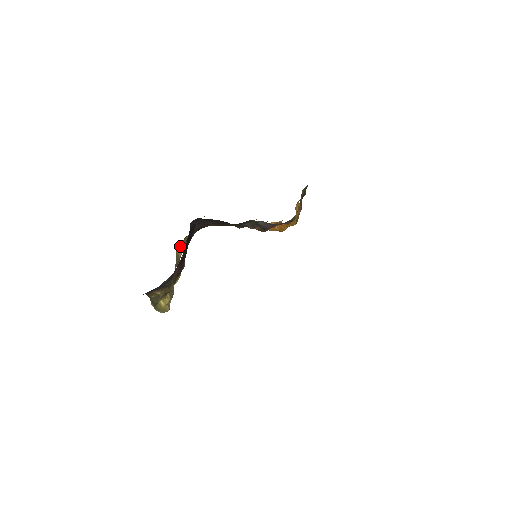
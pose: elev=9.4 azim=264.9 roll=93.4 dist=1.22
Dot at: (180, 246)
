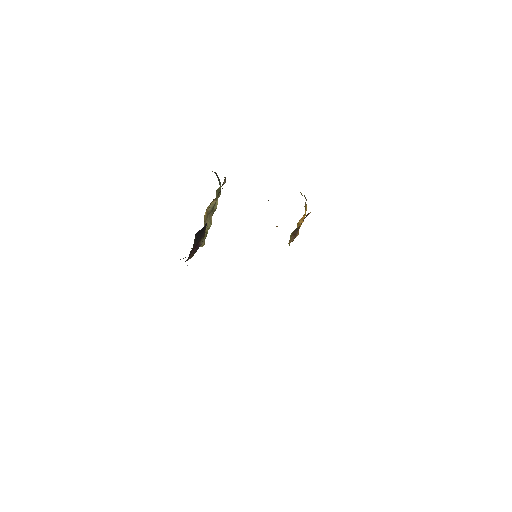
Dot at: (211, 202)
